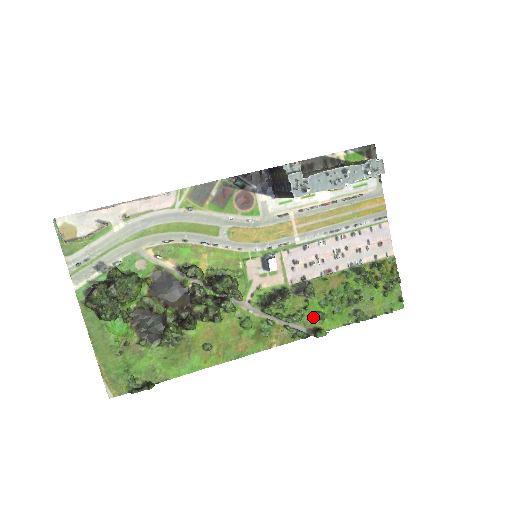
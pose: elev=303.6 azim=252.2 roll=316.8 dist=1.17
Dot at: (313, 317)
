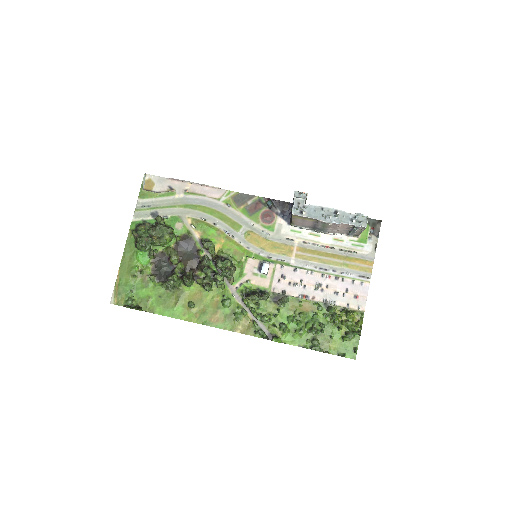
Dot at: (278, 326)
